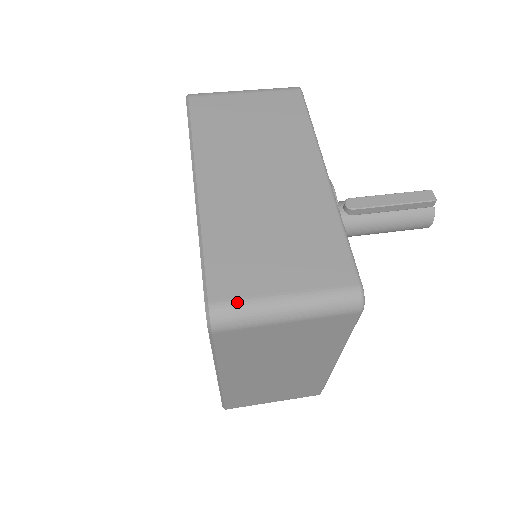
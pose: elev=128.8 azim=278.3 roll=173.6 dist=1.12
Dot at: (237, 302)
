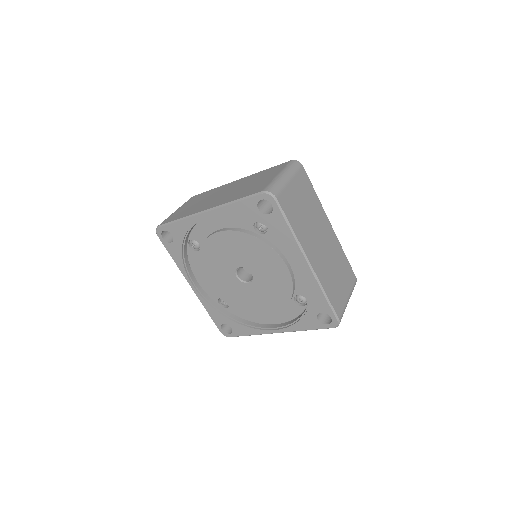
Dot at: (269, 185)
